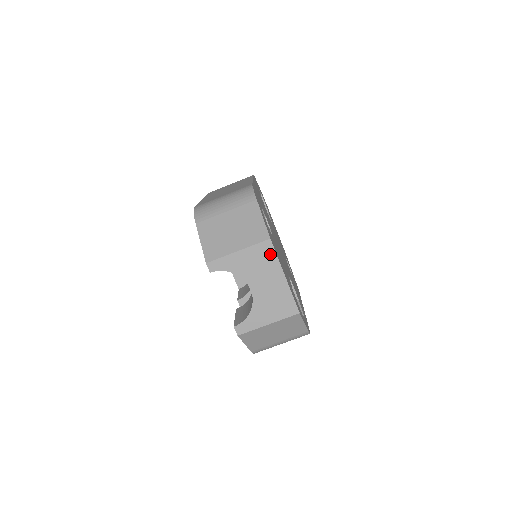
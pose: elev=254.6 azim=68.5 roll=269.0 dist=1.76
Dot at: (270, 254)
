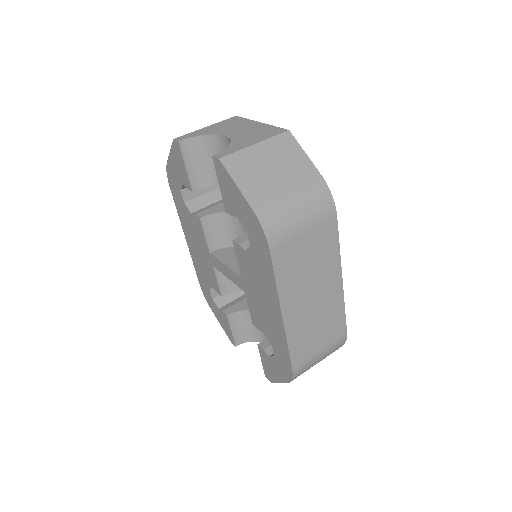
Dot at: (239, 120)
